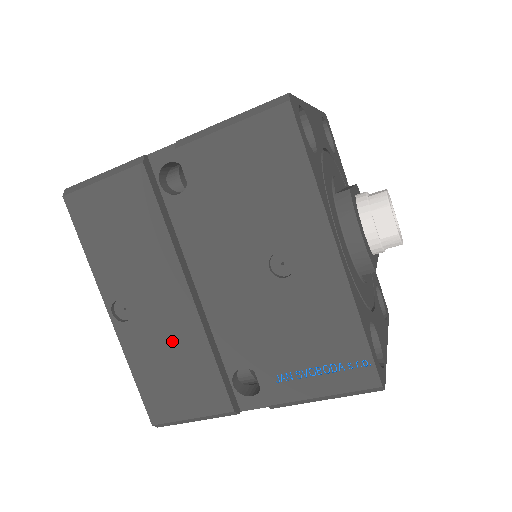
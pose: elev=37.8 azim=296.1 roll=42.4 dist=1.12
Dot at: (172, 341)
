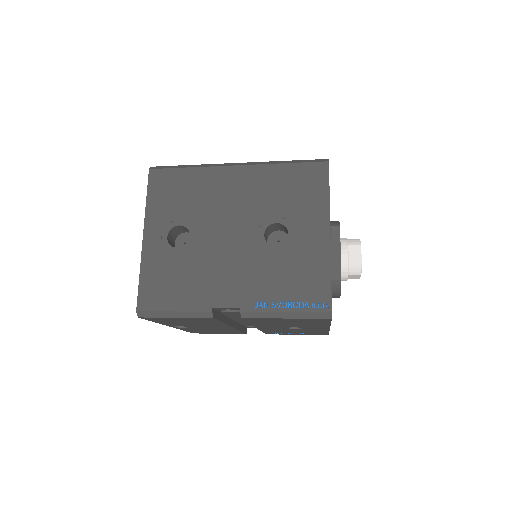
Dot at: occluded
